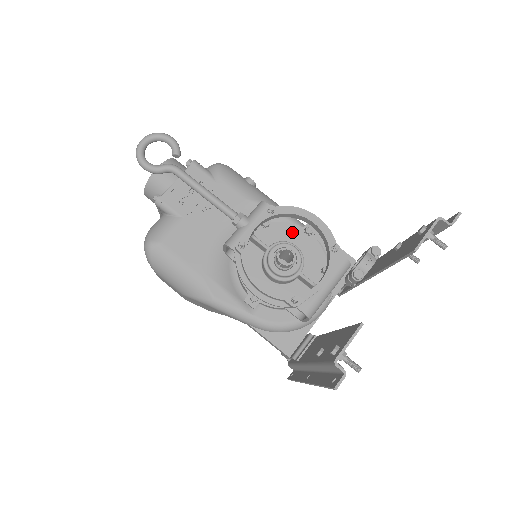
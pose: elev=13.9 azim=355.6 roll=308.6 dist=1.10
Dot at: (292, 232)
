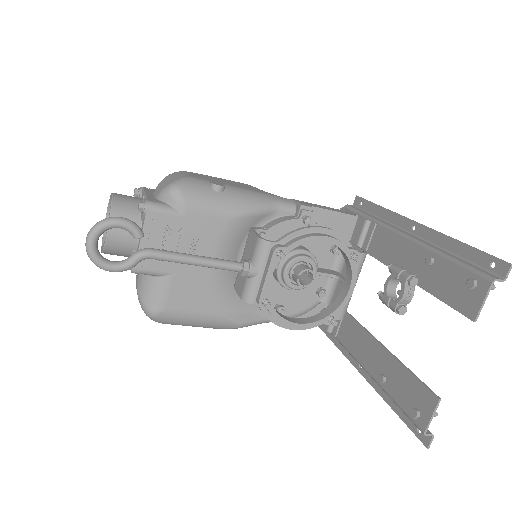
Dot at: (290, 229)
